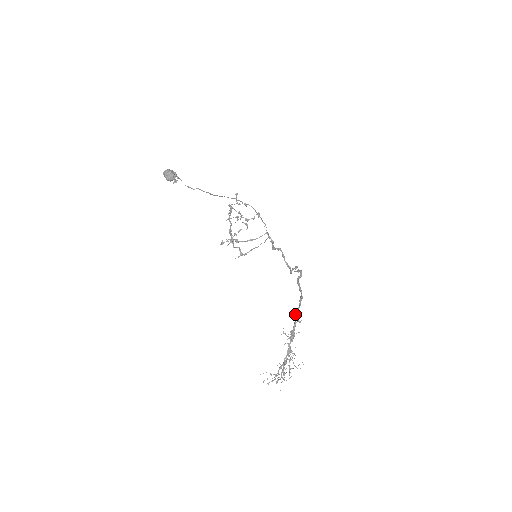
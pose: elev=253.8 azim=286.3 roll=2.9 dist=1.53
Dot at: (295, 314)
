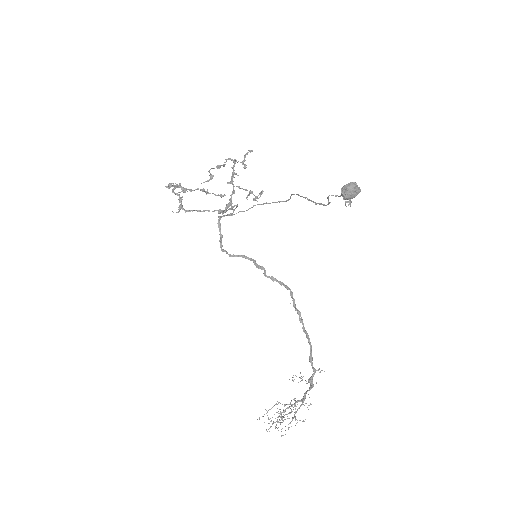
Dot at: (312, 359)
